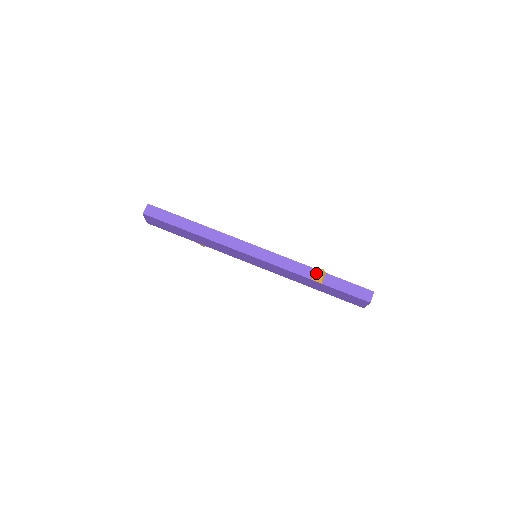
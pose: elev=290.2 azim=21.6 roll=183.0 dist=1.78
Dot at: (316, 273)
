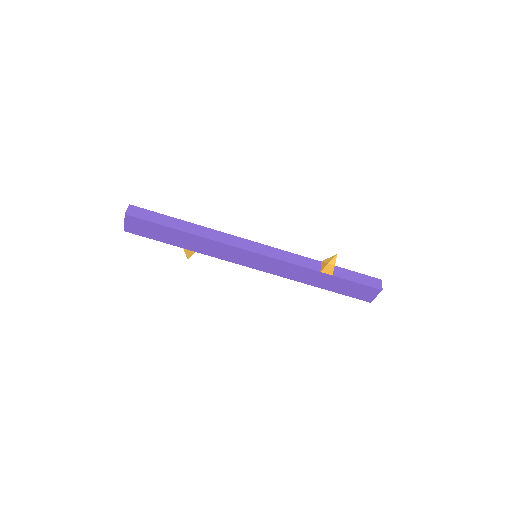
Dot at: (327, 262)
